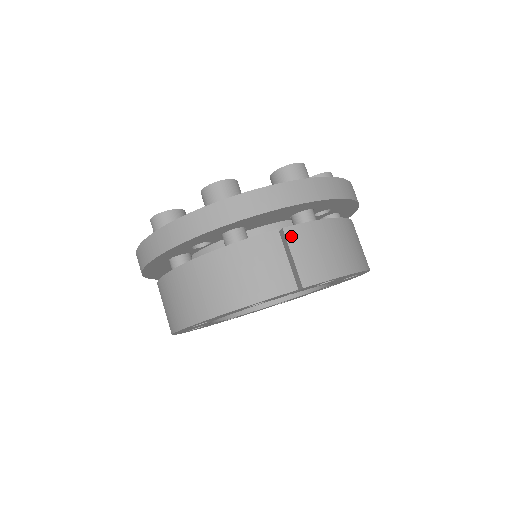
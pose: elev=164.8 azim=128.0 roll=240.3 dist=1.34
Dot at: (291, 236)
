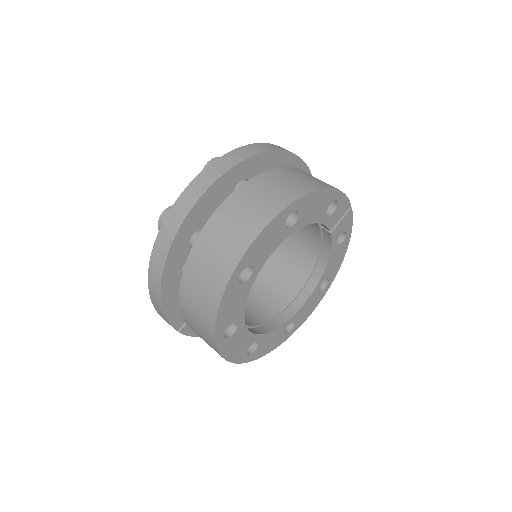
Dot at: occluded
